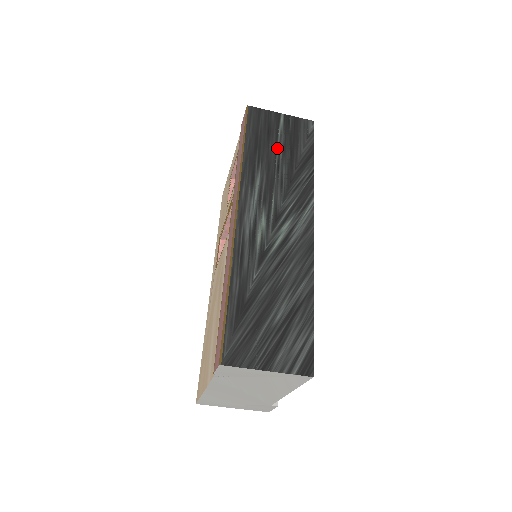
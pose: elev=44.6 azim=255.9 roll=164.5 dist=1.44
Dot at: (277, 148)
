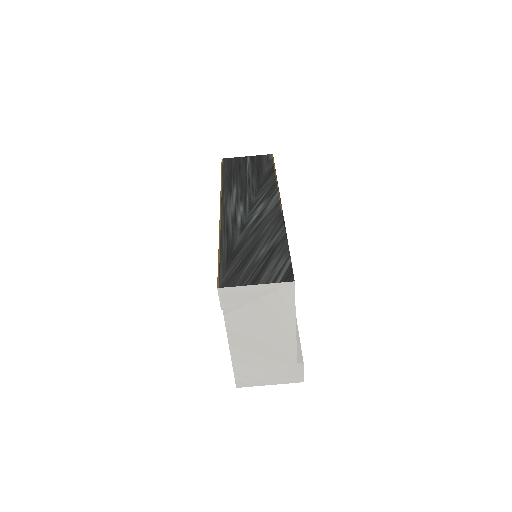
Dot at: (247, 173)
